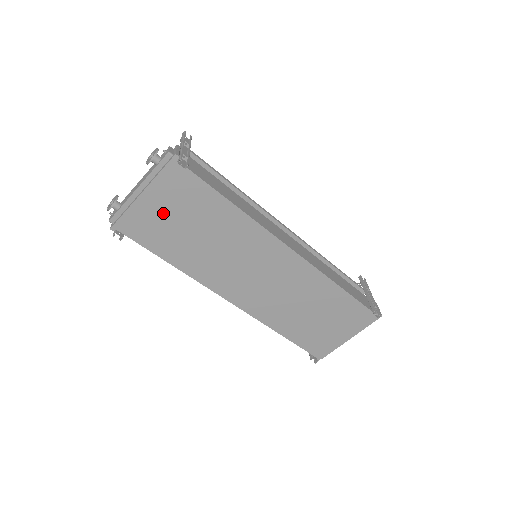
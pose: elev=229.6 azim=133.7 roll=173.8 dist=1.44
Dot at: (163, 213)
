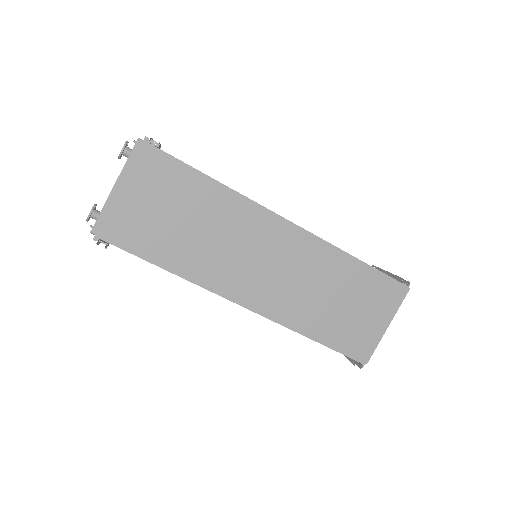
Dot at: (146, 207)
